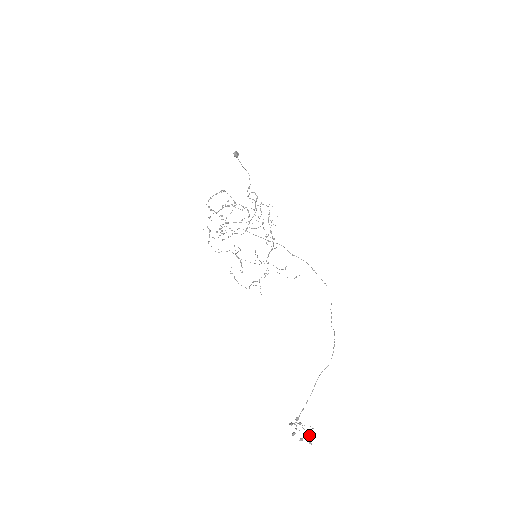
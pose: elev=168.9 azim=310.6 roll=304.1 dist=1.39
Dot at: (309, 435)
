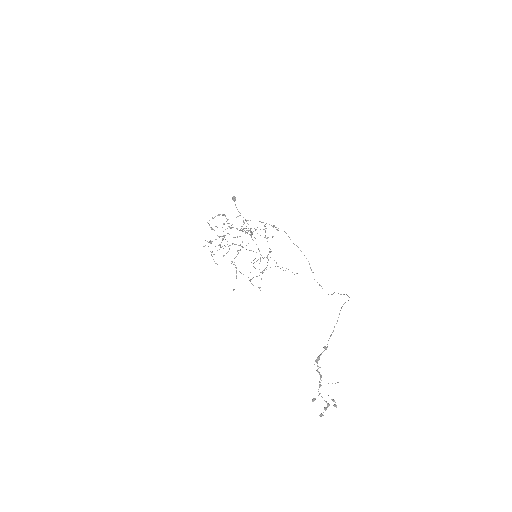
Dot at: (332, 400)
